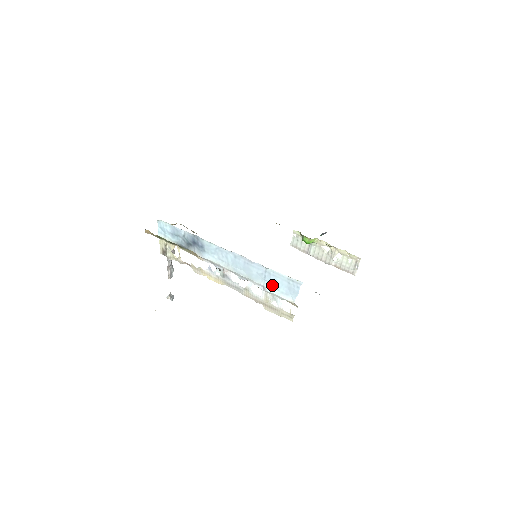
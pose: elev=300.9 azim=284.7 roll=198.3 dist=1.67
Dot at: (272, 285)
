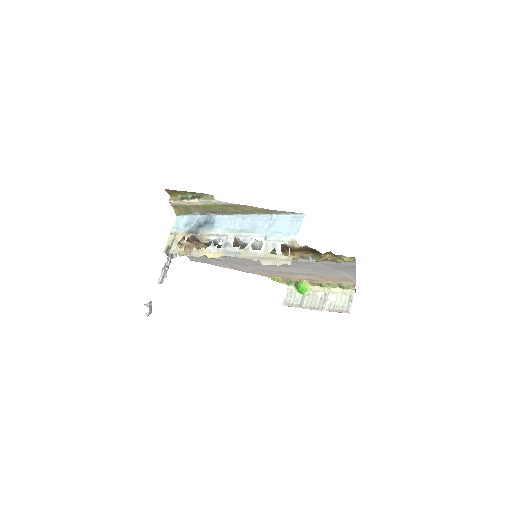
Dot at: (275, 231)
